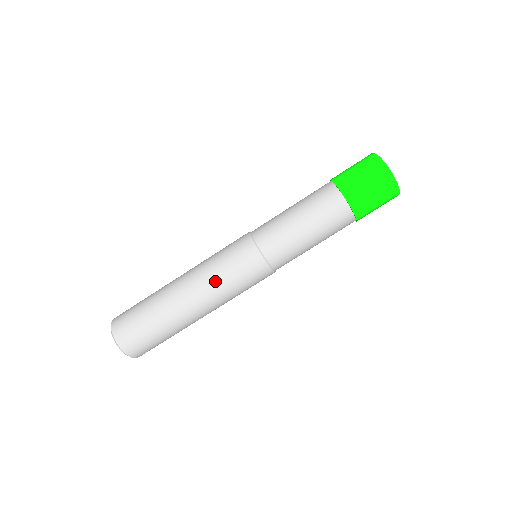
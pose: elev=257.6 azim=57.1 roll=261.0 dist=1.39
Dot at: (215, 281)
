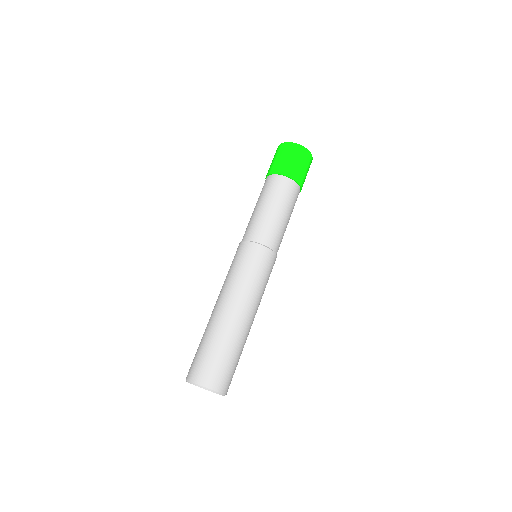
Dot at: (236, 282)
